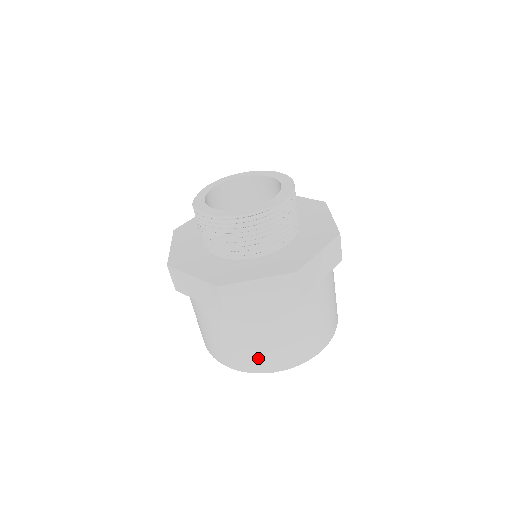
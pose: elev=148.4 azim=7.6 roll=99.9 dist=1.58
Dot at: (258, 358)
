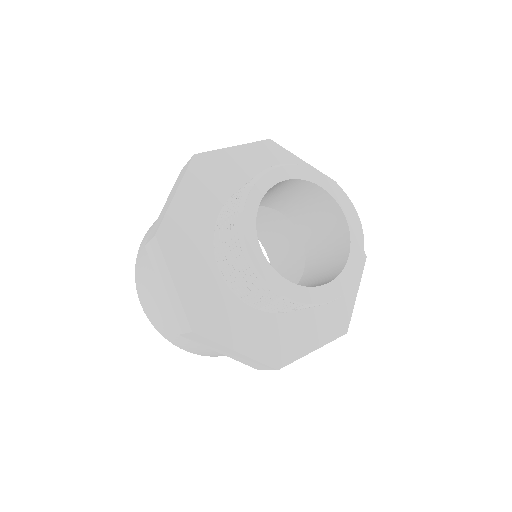
Dot at: (178, 341)
